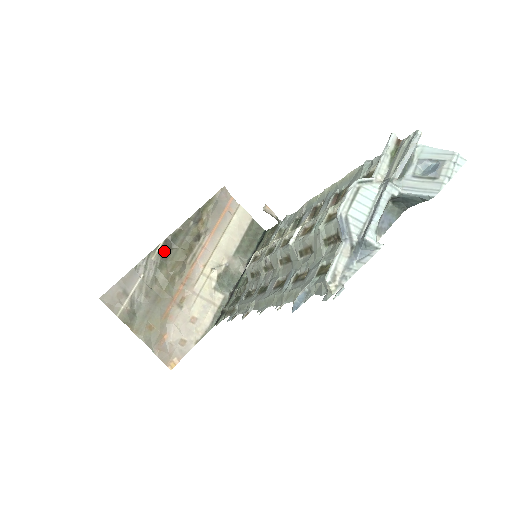
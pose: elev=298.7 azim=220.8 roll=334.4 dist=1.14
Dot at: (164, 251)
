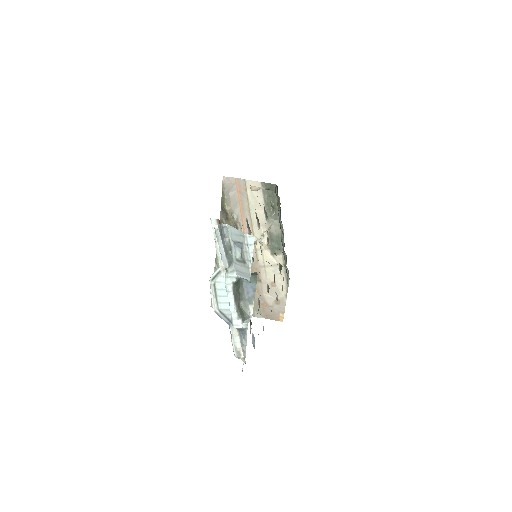
Dot at: occluded
